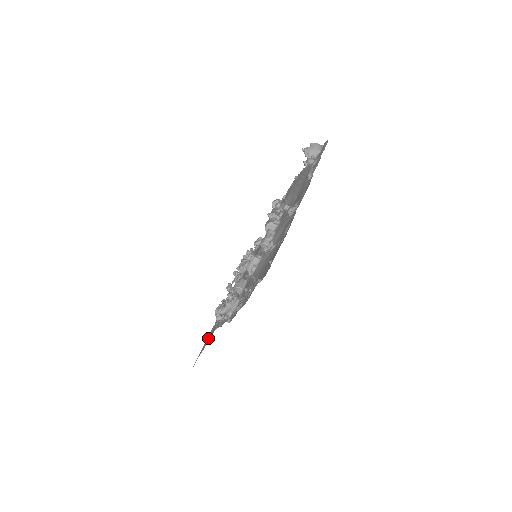
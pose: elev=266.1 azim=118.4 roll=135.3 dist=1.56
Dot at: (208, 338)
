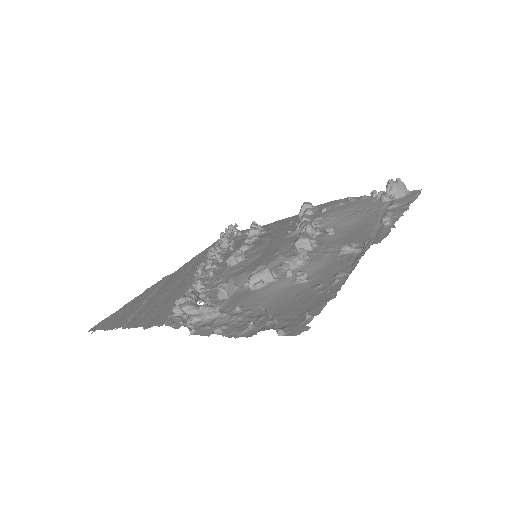
Dot at: (138, 309)
